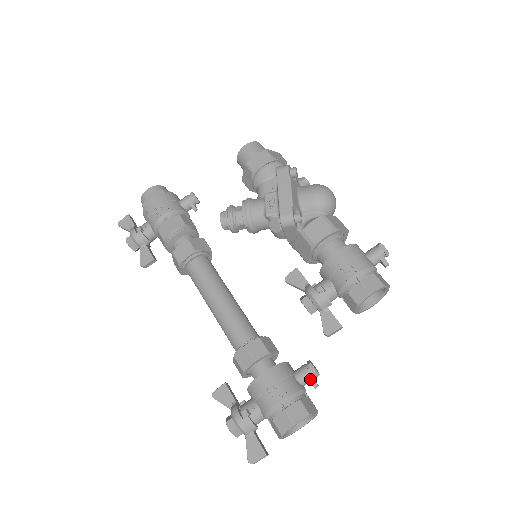
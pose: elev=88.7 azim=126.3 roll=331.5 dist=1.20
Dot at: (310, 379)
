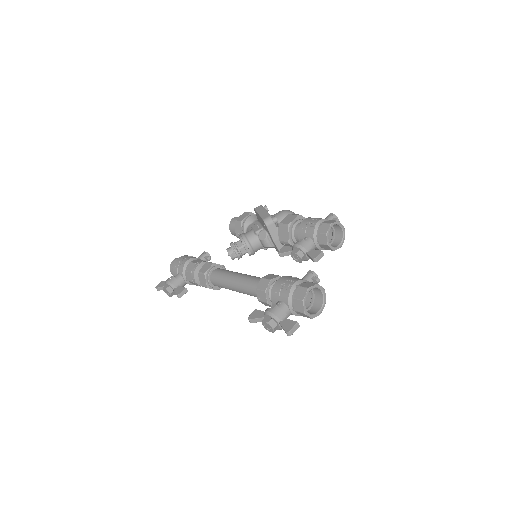
Dot at: (312, 278)
